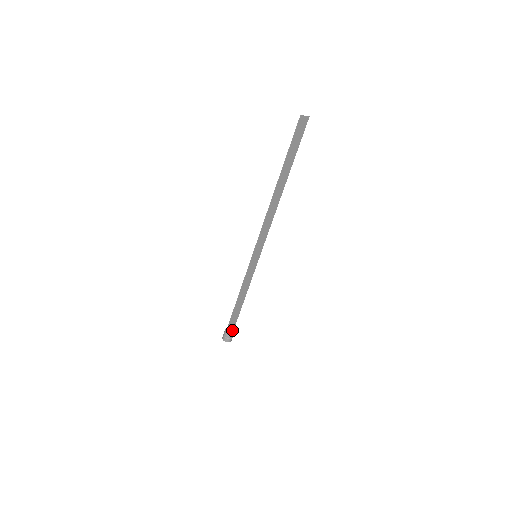
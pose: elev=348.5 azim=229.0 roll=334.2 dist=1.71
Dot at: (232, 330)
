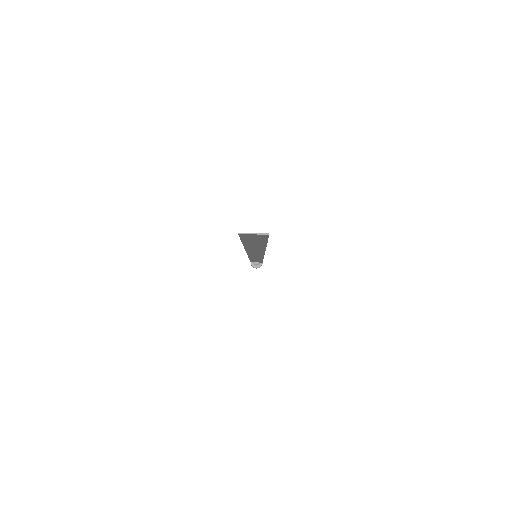
Dot at: (260, 262)
